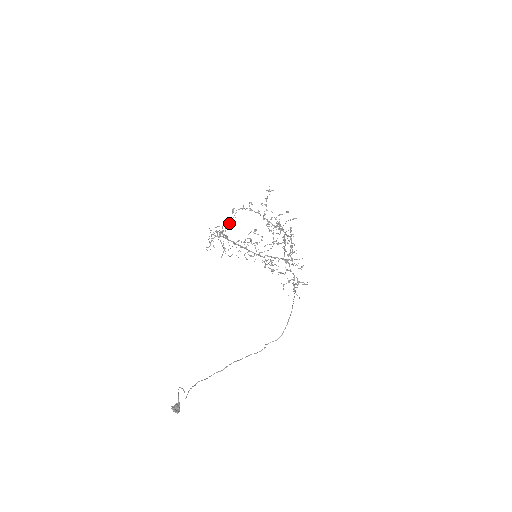
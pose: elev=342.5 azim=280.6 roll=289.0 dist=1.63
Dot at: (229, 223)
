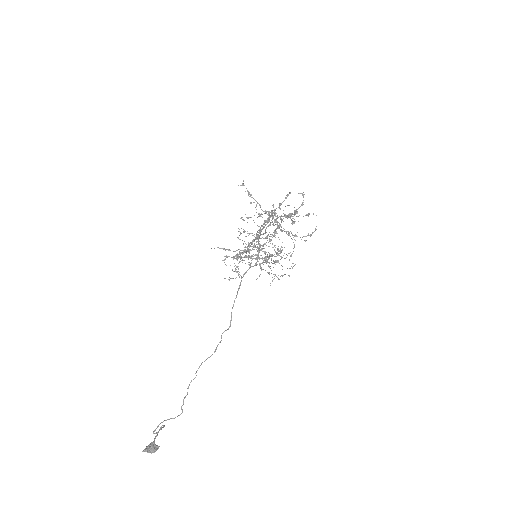
Dot at: (254, 244)
